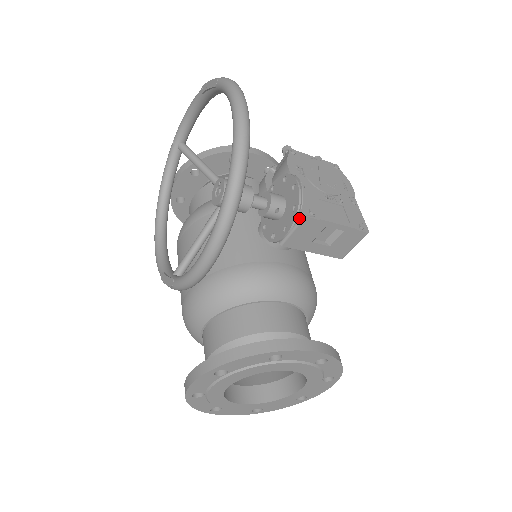
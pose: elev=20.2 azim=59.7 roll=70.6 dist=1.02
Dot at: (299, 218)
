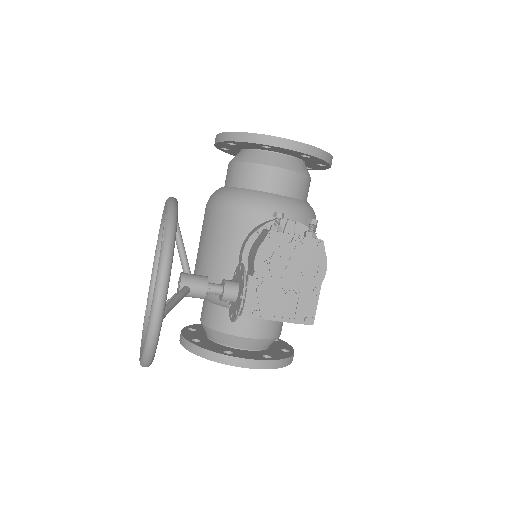
Dot at: (244, 312)
